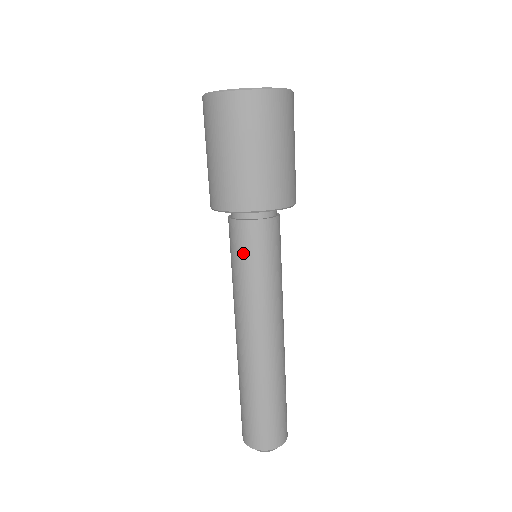
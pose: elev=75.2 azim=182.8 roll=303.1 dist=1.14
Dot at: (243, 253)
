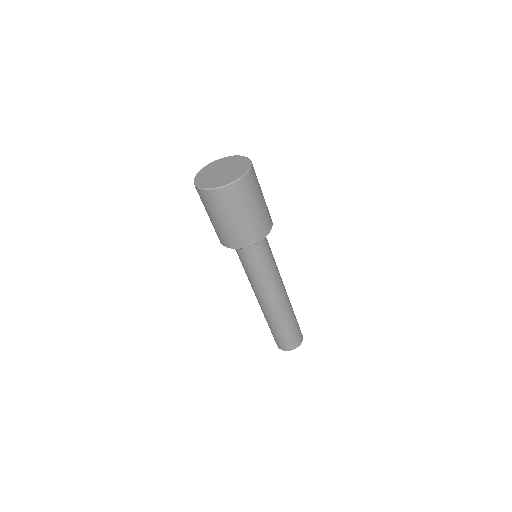
Dot at: (256, 262)
